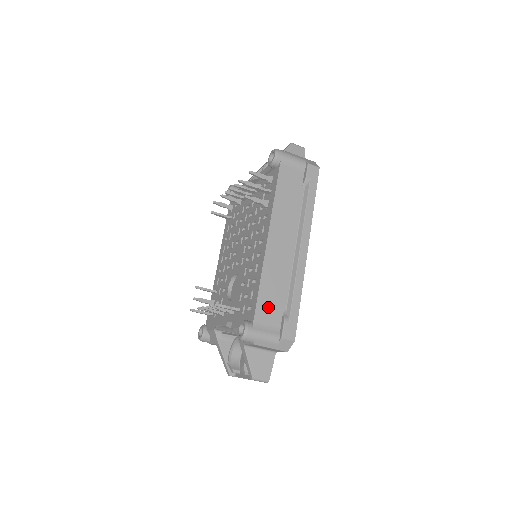
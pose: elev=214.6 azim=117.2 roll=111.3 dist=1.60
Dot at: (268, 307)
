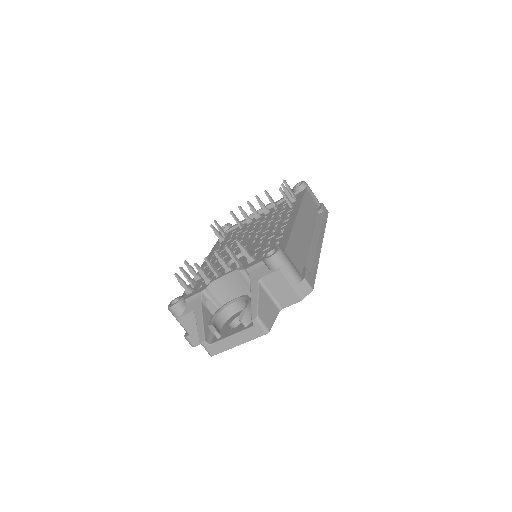
Dot at: (295, 252)
